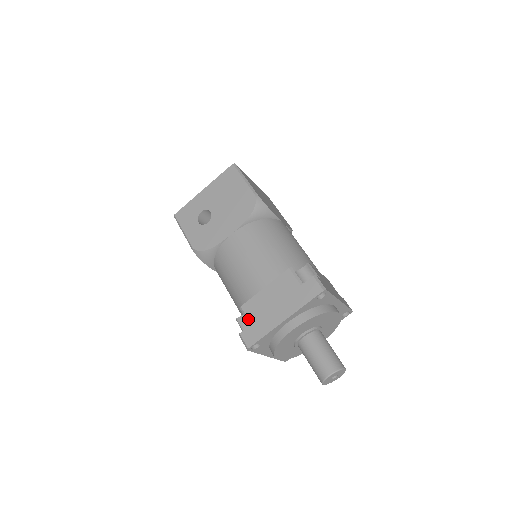
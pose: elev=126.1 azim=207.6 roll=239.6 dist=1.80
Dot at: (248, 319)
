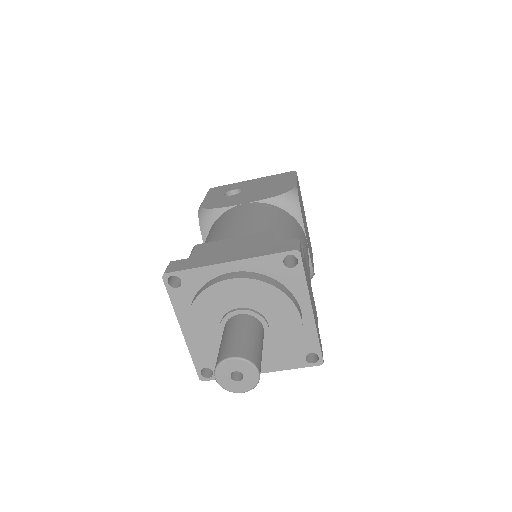
Dot at: (192, 254)
